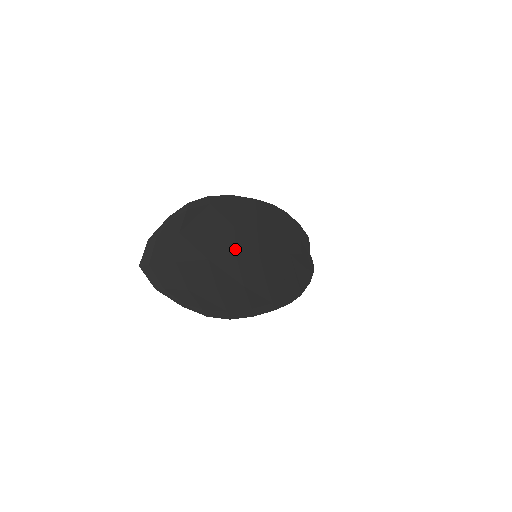
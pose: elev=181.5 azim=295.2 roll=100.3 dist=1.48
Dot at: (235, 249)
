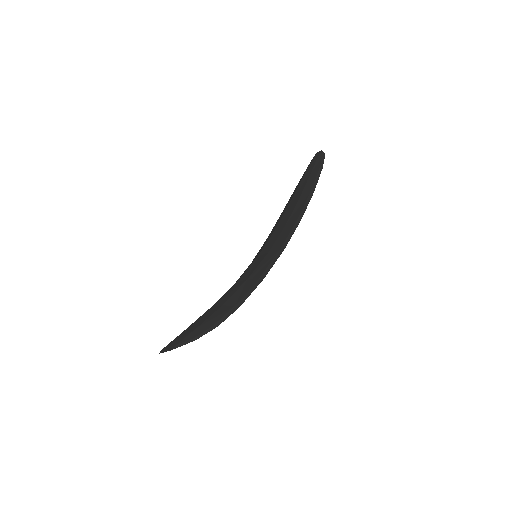
Dot at: occluded
